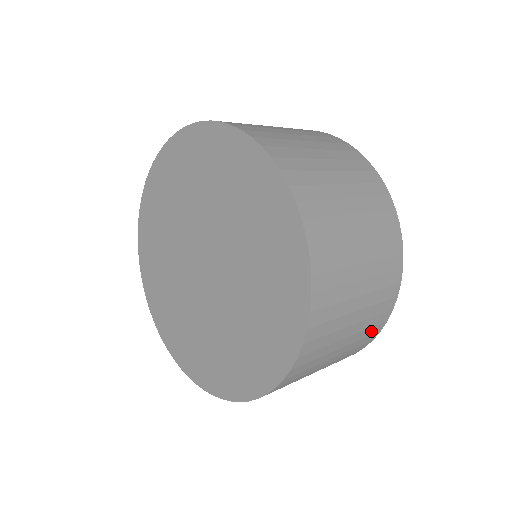
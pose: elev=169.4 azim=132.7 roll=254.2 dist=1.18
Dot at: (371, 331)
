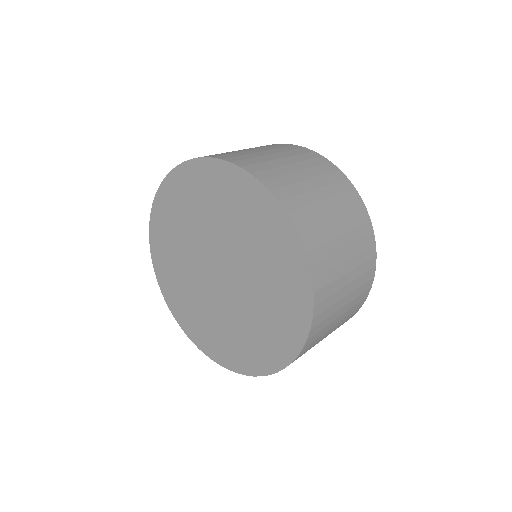
Dot at: (351, 314)
